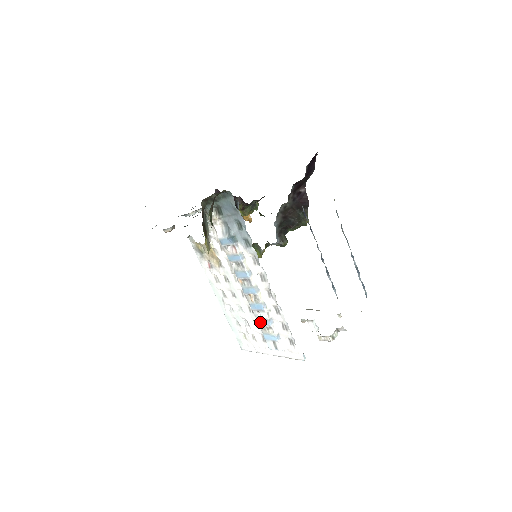
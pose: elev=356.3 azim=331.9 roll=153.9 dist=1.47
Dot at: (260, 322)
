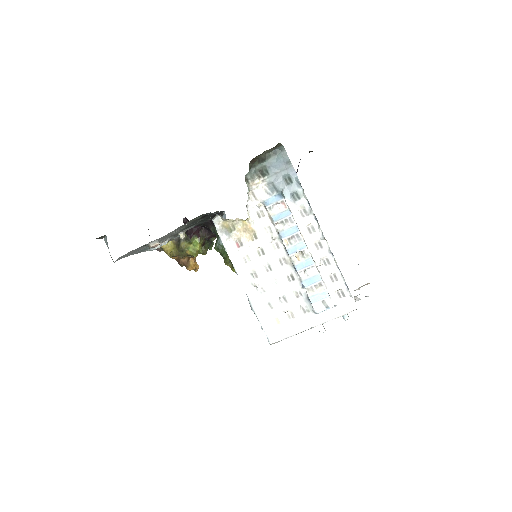
Dot at: (307, 283)
